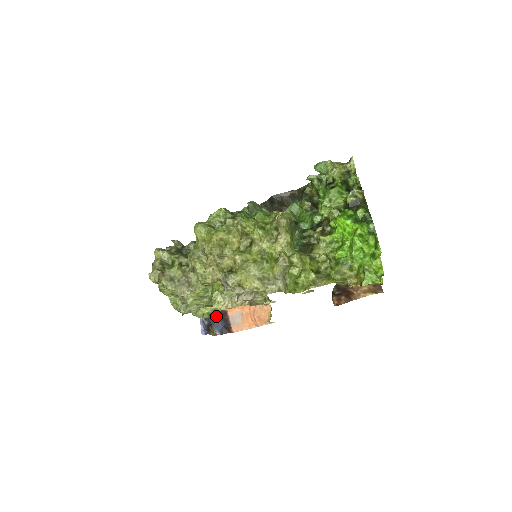
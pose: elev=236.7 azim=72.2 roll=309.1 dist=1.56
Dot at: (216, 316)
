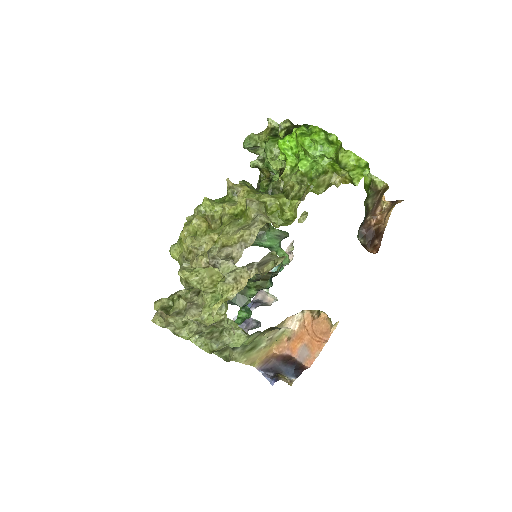
Dot at: (280, 364)
